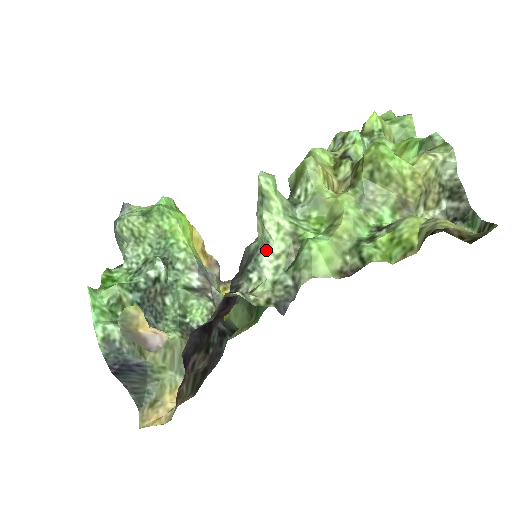
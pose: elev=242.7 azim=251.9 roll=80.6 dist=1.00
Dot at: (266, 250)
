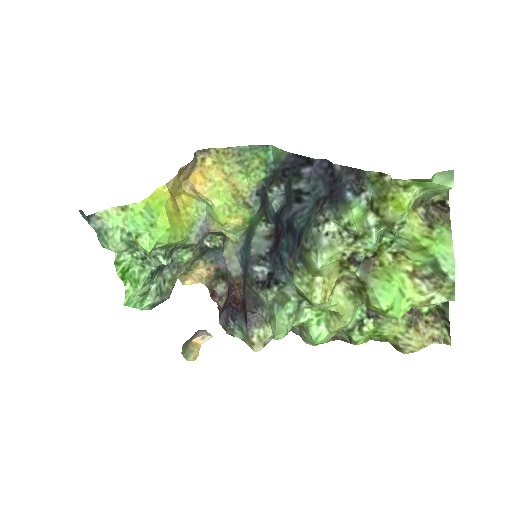
Dot at: occluded
